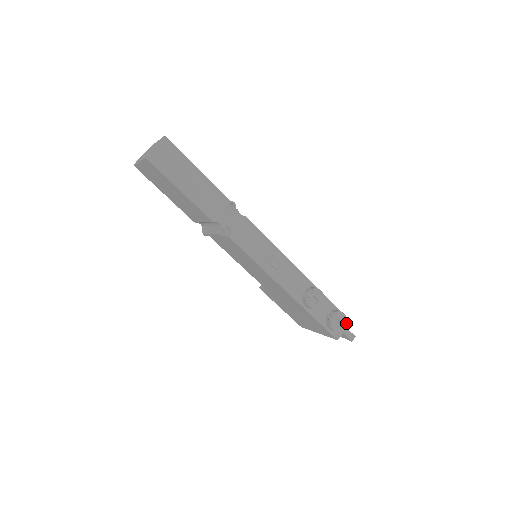
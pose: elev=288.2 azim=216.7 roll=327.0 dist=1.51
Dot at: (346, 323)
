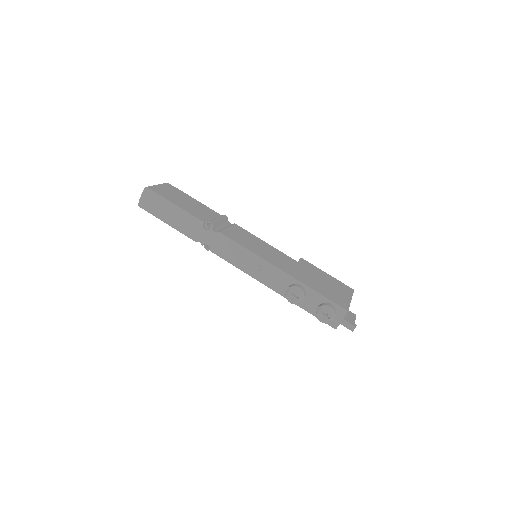
Dot at: (342, 314)
